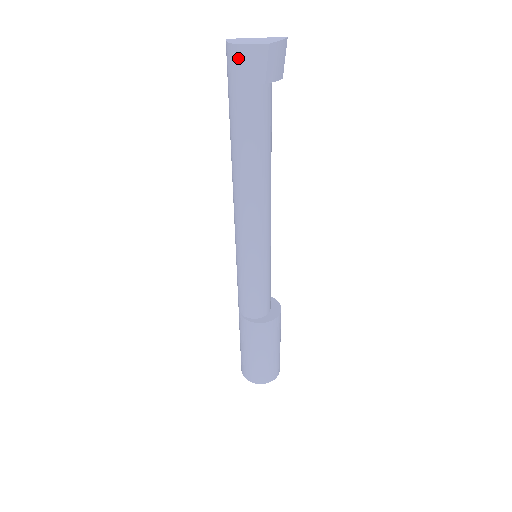
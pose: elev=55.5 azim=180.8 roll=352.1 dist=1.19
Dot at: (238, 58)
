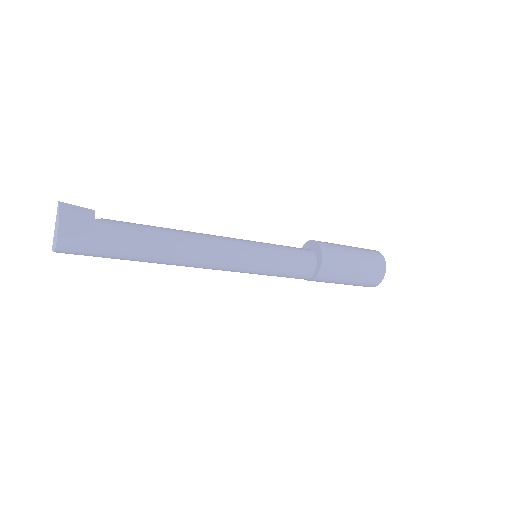
Dot at: (67, 249)
